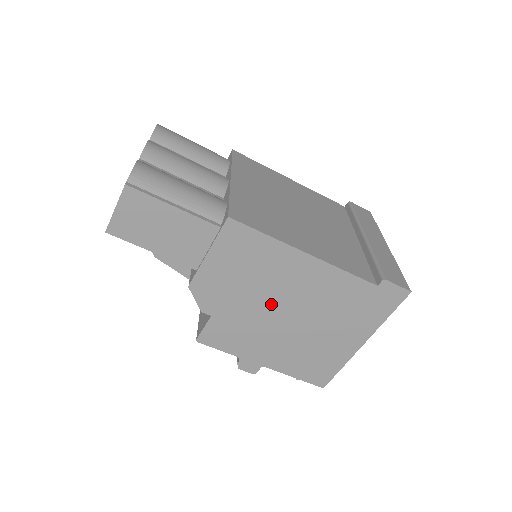
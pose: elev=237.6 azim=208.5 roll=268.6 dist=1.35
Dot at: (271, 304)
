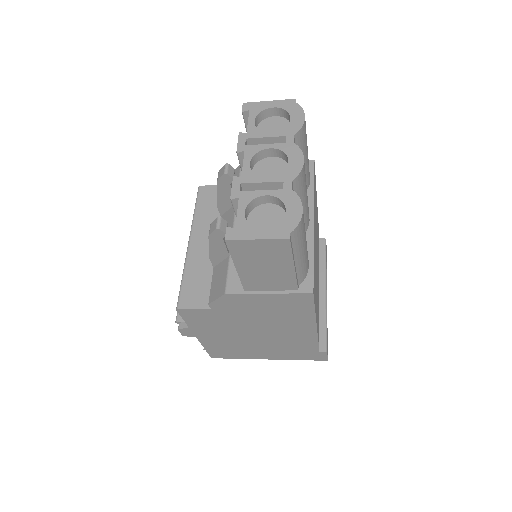
Dot at: (256, 326)
